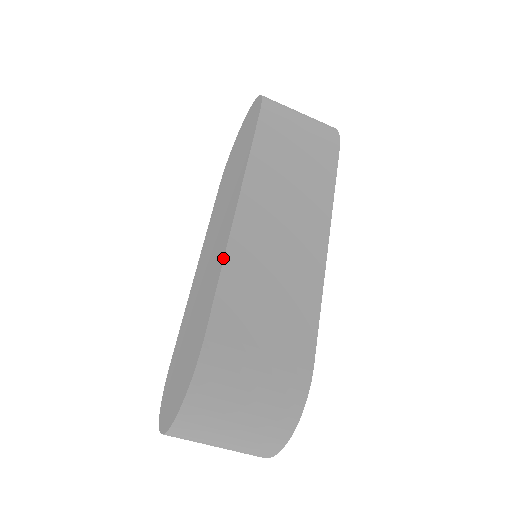
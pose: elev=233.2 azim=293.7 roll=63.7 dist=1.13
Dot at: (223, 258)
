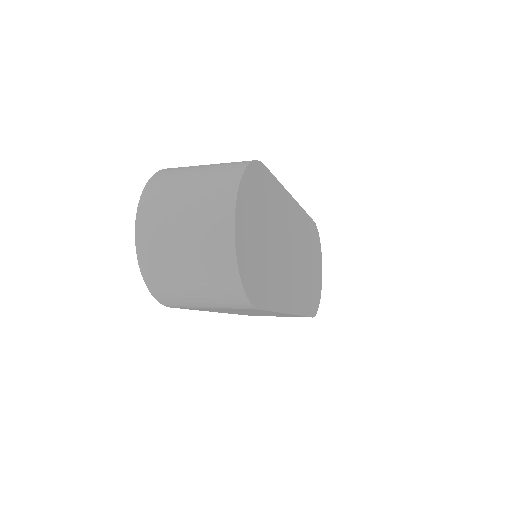
Dot at: occluded
